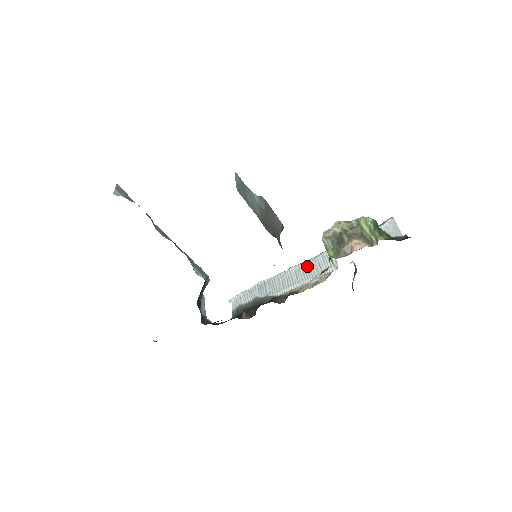
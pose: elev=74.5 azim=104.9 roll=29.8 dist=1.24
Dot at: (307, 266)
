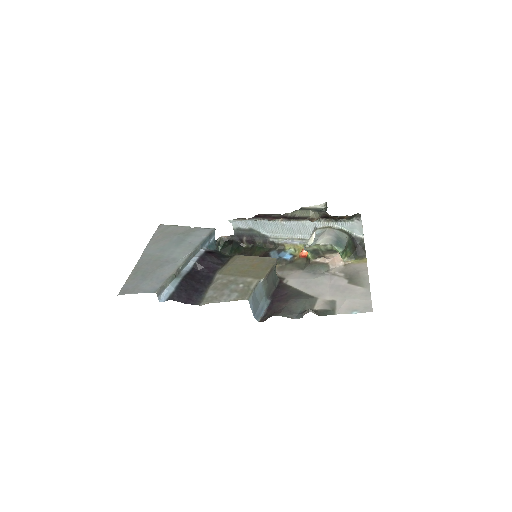
Dot at: (290, 226)
